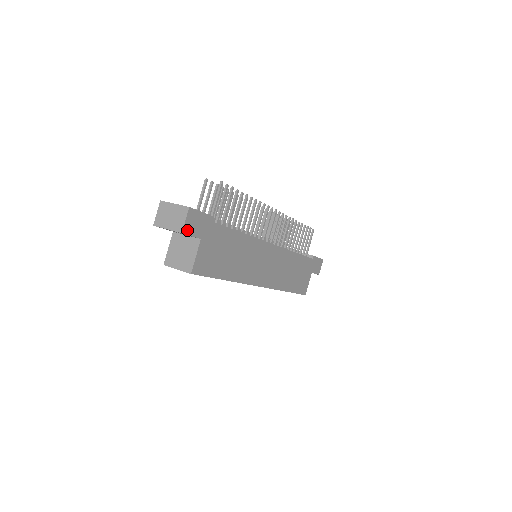
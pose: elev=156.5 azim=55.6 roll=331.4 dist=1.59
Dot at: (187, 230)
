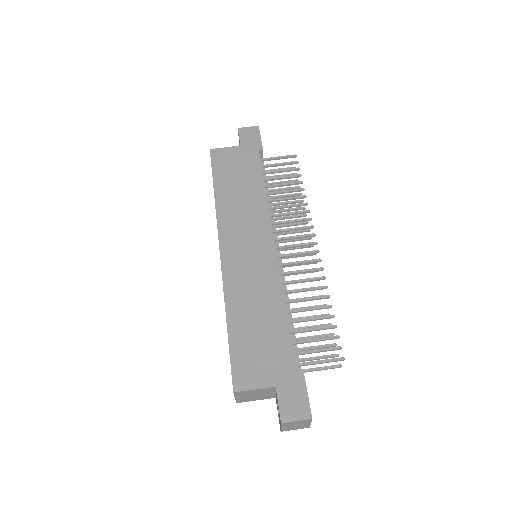
Dot at: (242, 132)
